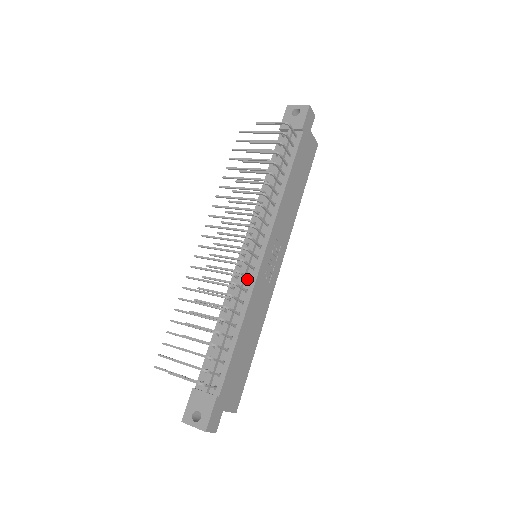
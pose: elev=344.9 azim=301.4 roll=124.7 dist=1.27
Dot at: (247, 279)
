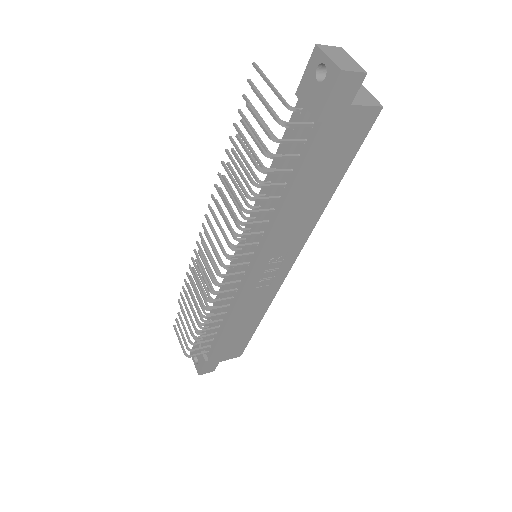
Dot at: (232, 290)
